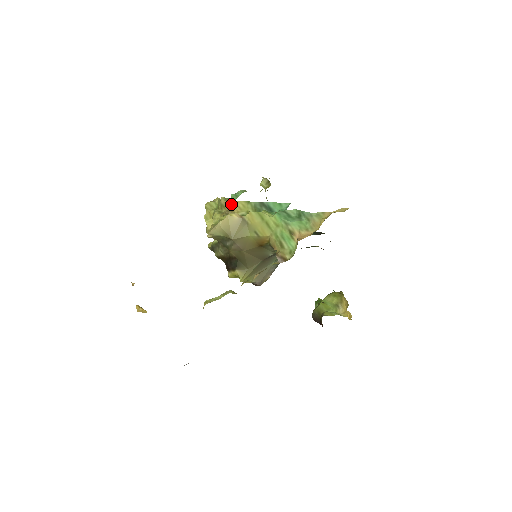
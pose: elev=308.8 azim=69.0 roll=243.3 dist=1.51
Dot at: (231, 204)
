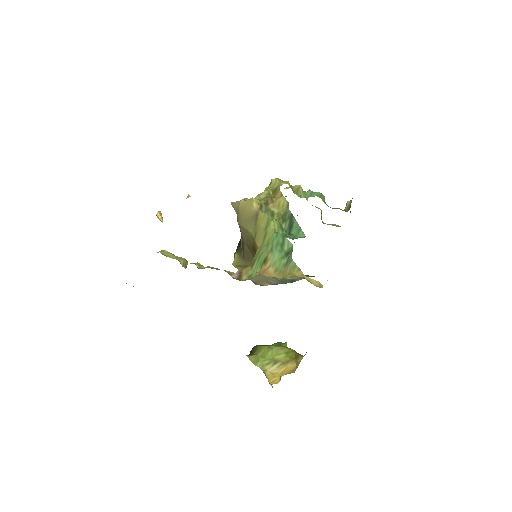
Dot at: (279, 195)
